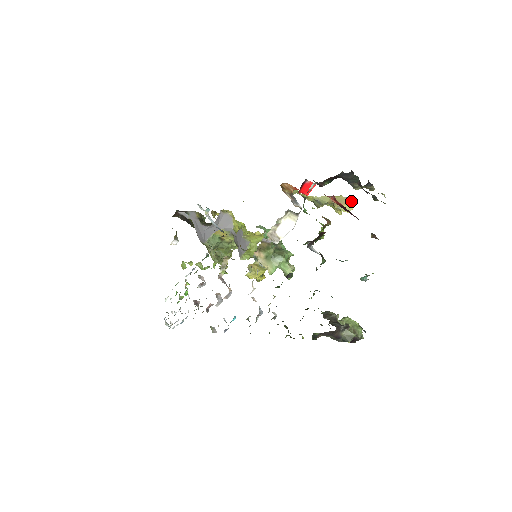
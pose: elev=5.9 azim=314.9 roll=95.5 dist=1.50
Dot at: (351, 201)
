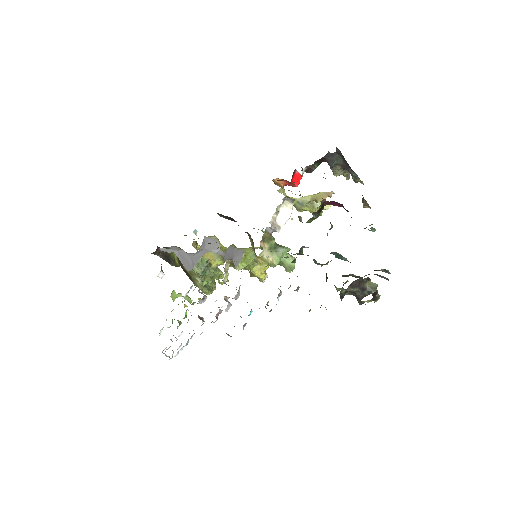
Dot at: (331, 194)
